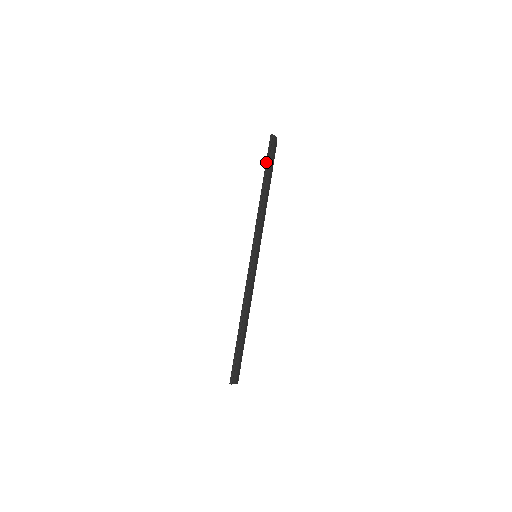
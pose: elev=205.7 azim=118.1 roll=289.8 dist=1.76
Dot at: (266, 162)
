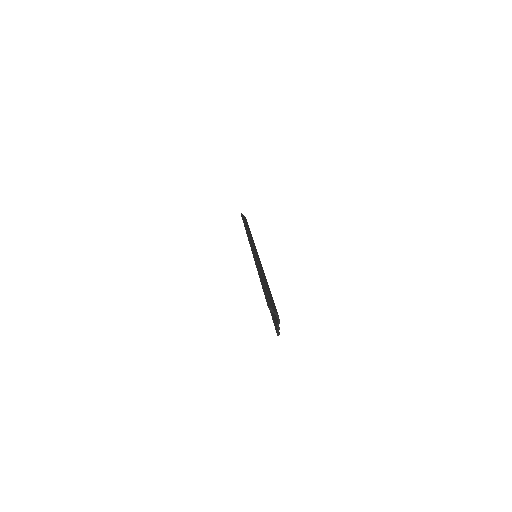
Dot at: (243, 220)
